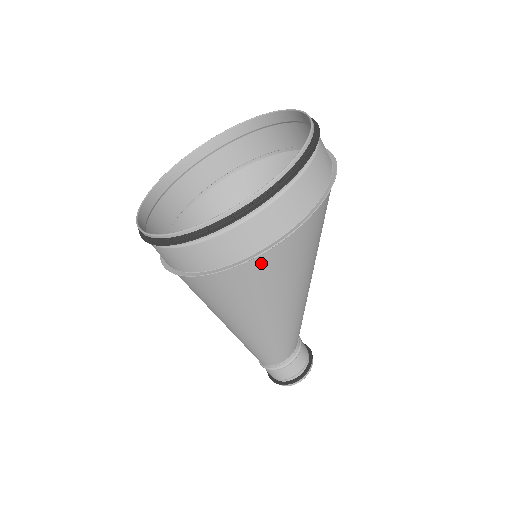
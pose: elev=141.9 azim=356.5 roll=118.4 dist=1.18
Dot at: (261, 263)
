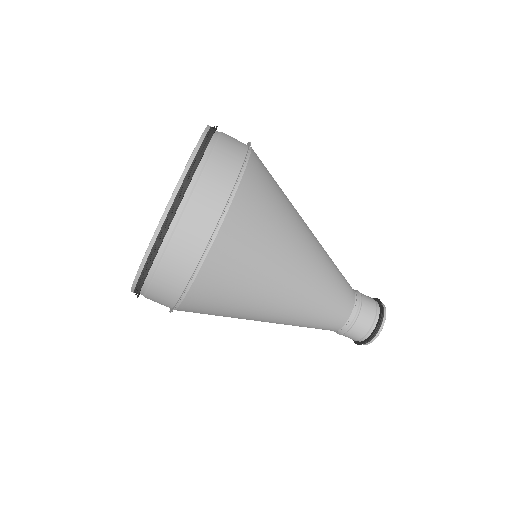
Dot at: (191, 305)
